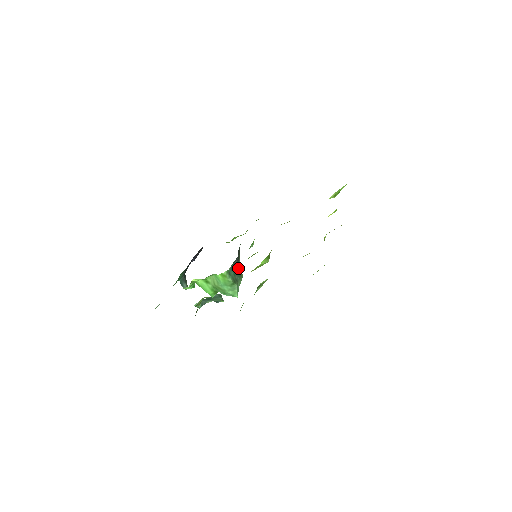
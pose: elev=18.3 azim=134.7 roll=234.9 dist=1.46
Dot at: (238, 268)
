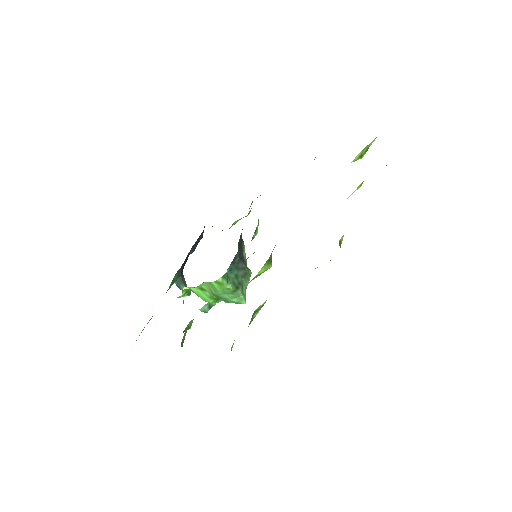
Dot at: (242, 265)
